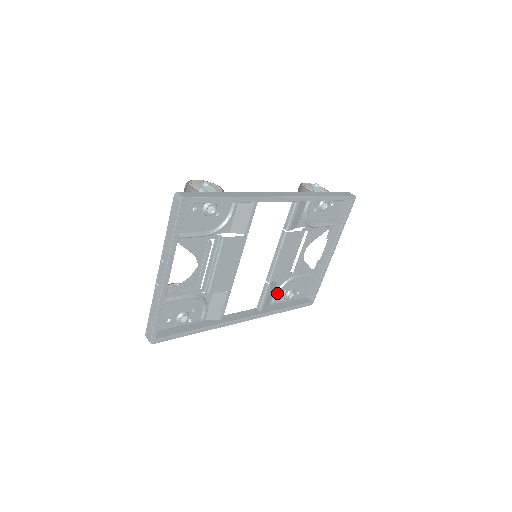
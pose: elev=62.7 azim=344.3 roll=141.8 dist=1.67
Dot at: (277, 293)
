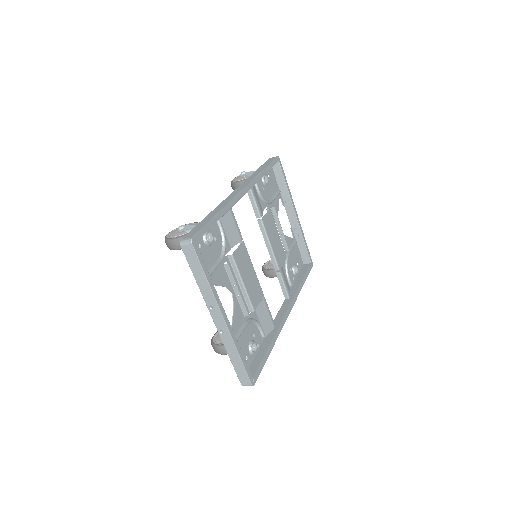
Dot at: (288, 275)
